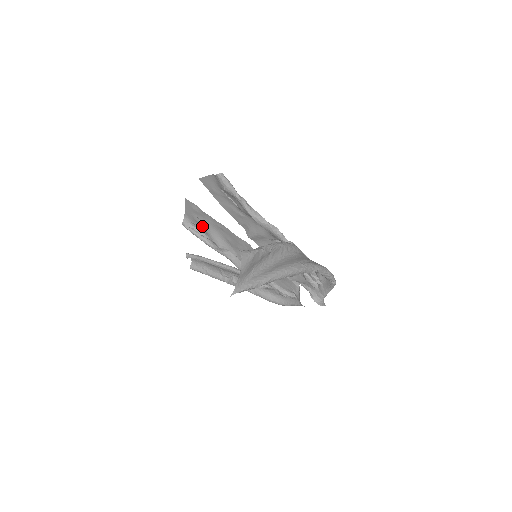
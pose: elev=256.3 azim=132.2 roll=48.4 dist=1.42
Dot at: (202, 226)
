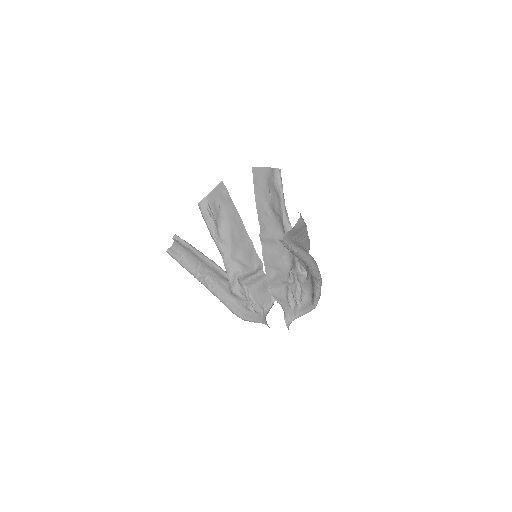
Dot at: (218, 212)
